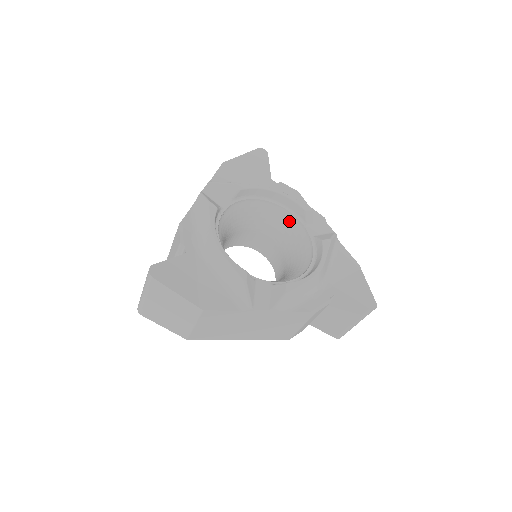
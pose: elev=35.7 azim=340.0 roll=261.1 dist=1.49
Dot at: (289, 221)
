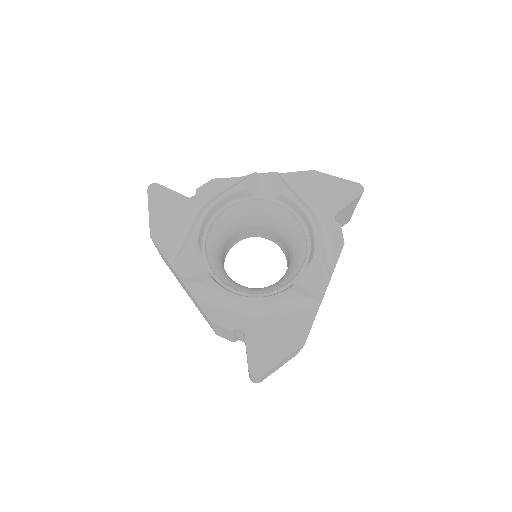
Dot at: (242, 208)
